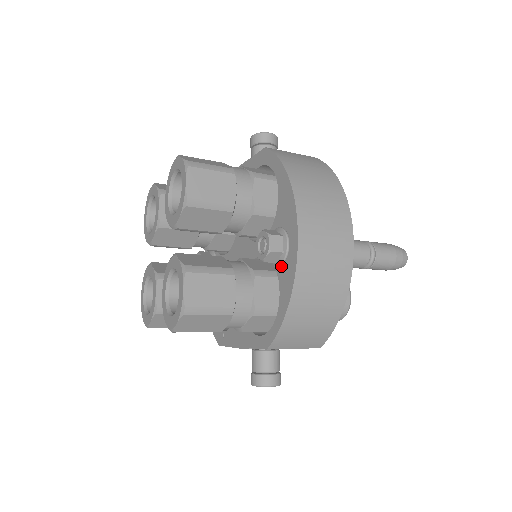
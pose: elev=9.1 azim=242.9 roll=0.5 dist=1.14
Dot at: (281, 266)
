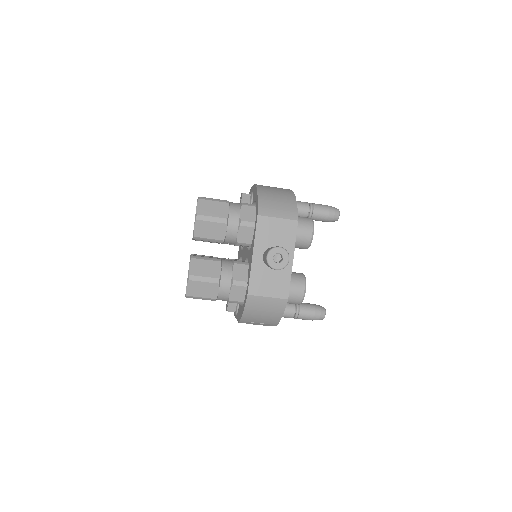
Dot at: (253, 200)
